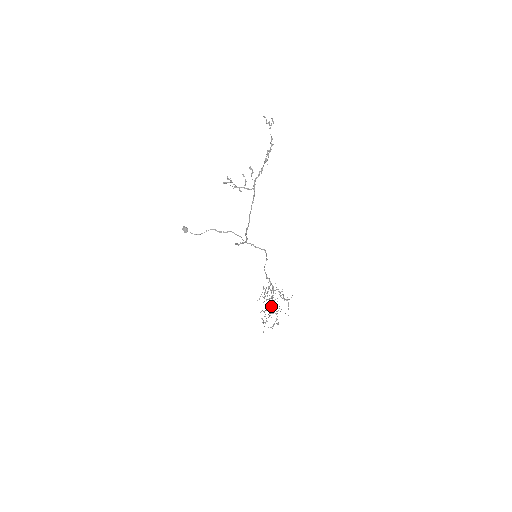
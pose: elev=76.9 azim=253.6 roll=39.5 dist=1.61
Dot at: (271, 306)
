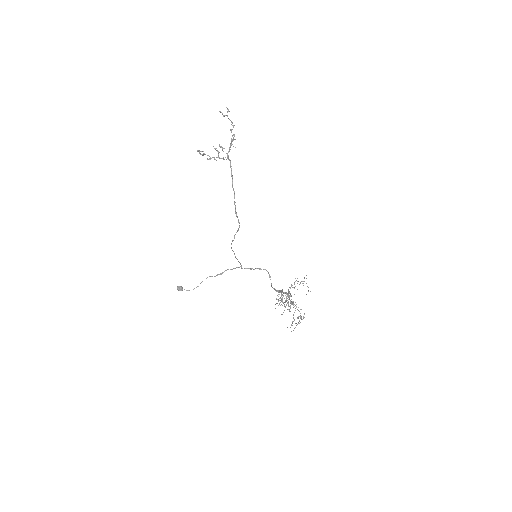
Dot at: (290, 302)
